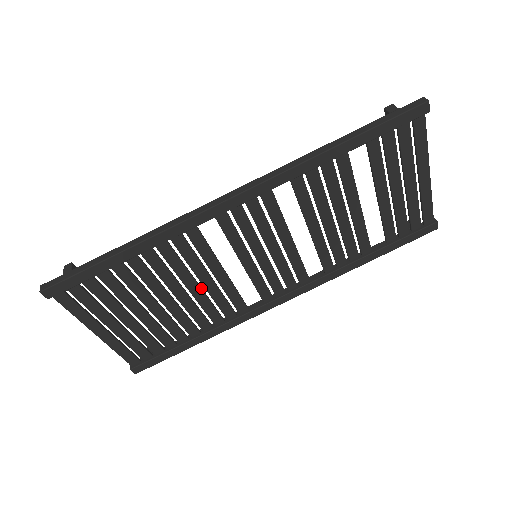
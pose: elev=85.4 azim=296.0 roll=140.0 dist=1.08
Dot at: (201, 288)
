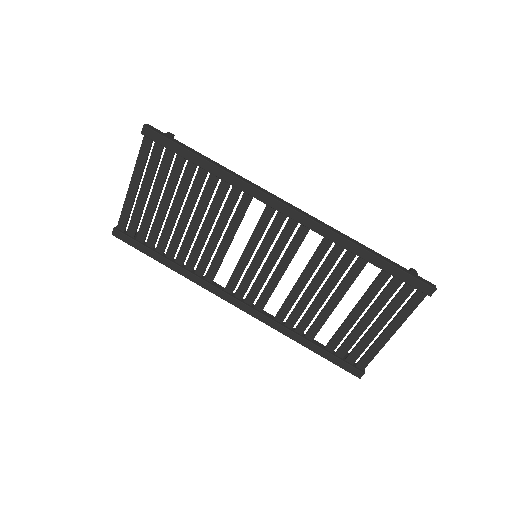
Dot at: occluded
